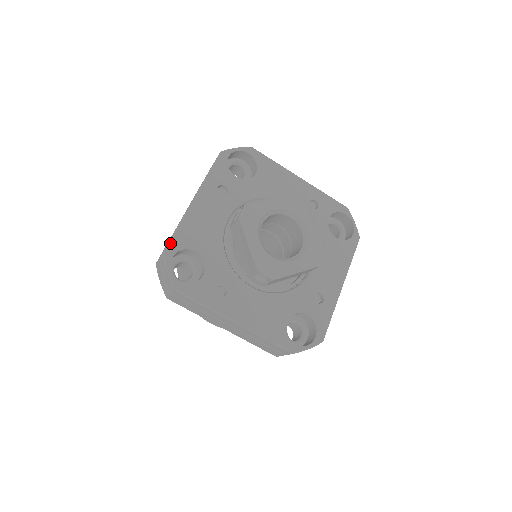
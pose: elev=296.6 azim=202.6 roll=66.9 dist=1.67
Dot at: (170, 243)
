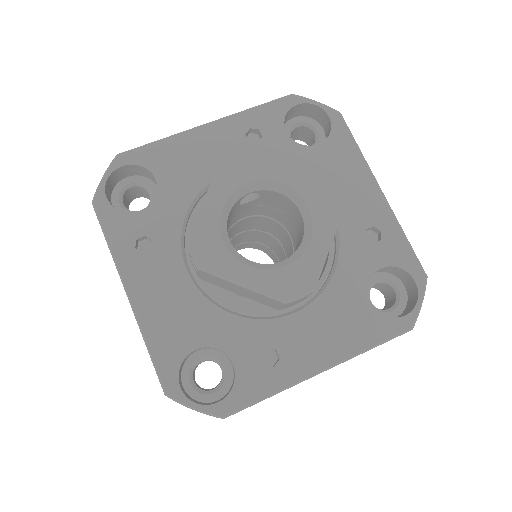
Dot at: (134, 150)
